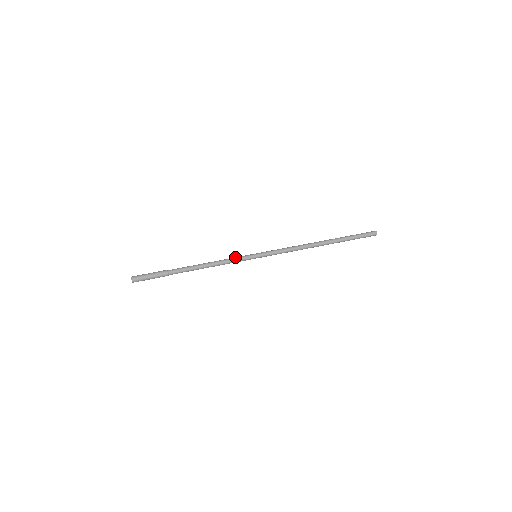
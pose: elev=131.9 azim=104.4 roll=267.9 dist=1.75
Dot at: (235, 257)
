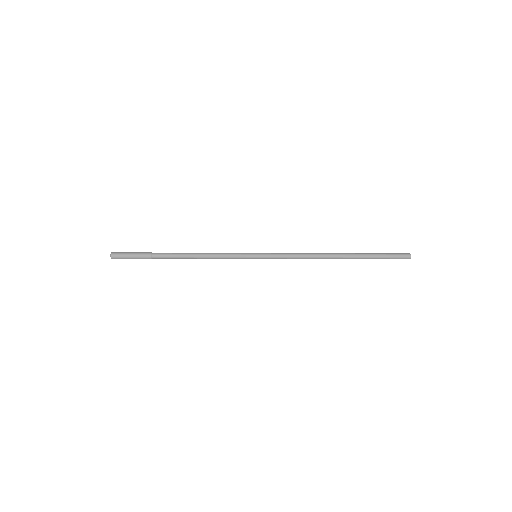
Dot at: occluded
